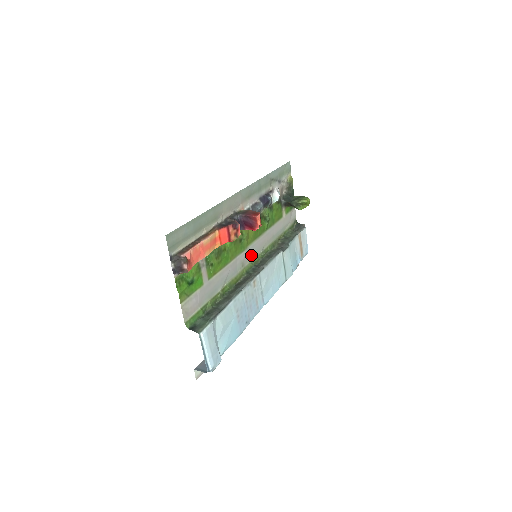
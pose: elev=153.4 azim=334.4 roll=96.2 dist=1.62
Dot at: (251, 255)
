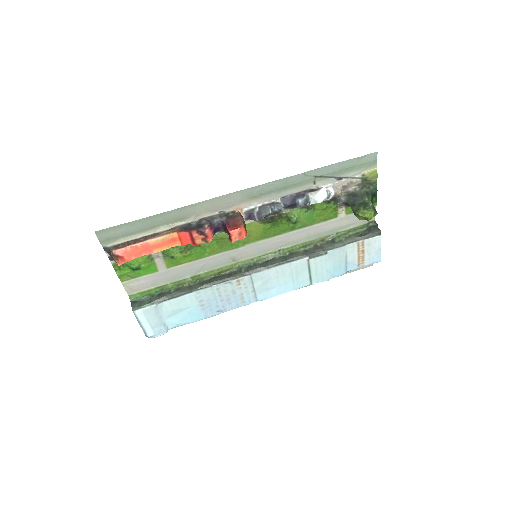
Dot at: (253, 252)
